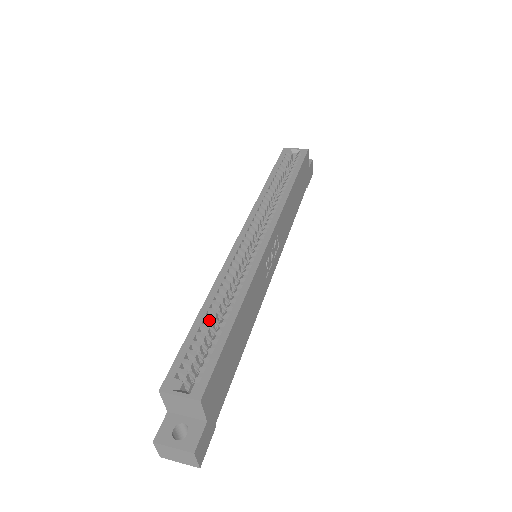
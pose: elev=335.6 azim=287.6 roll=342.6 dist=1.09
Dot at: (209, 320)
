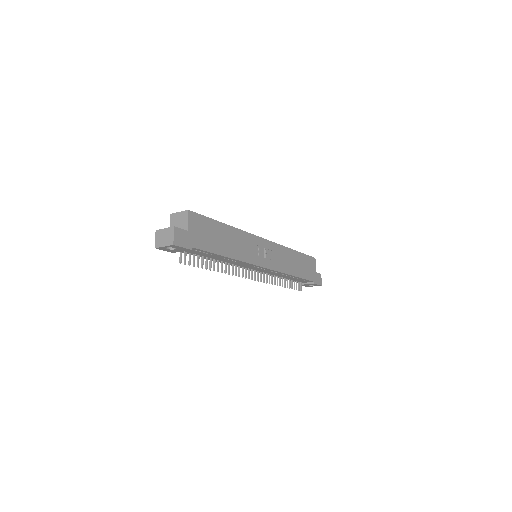
Dot at: occluded
